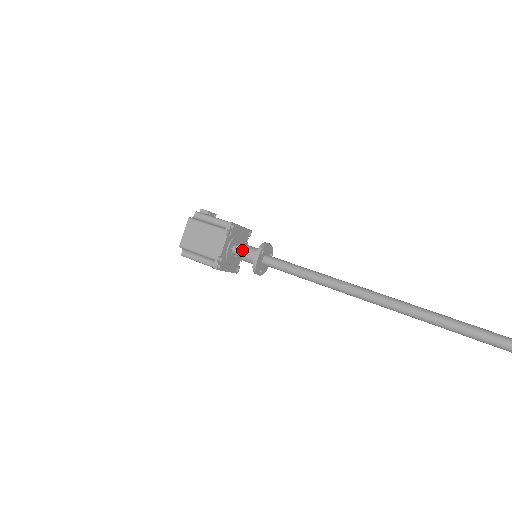
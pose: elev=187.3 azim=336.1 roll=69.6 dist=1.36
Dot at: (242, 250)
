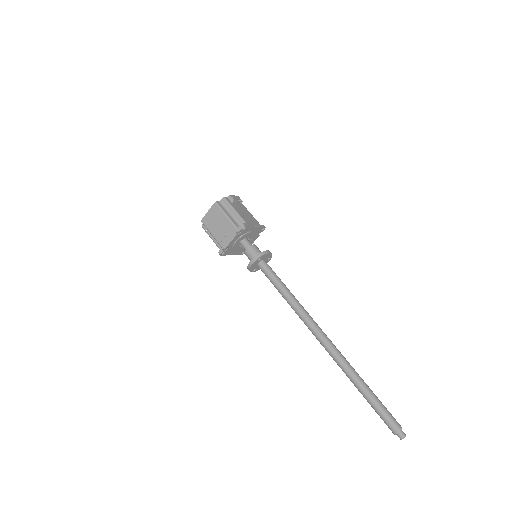
Dot at: (247, 247)
